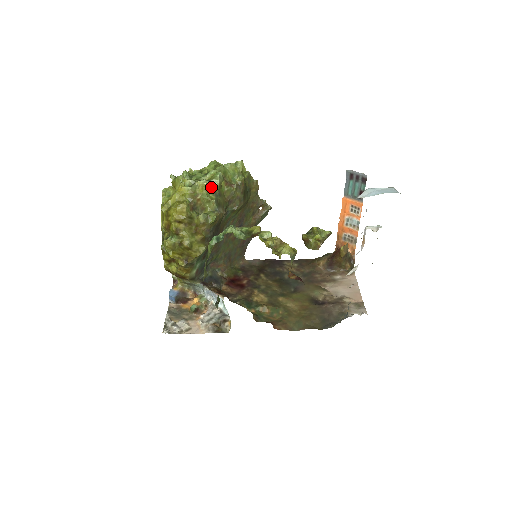
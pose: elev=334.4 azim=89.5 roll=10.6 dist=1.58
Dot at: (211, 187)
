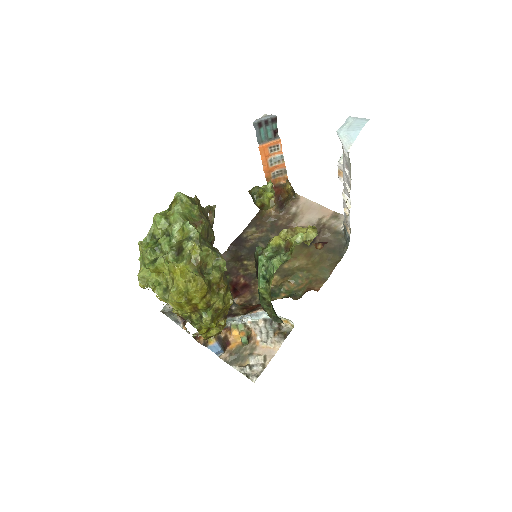
Dot at: (196, 242)
